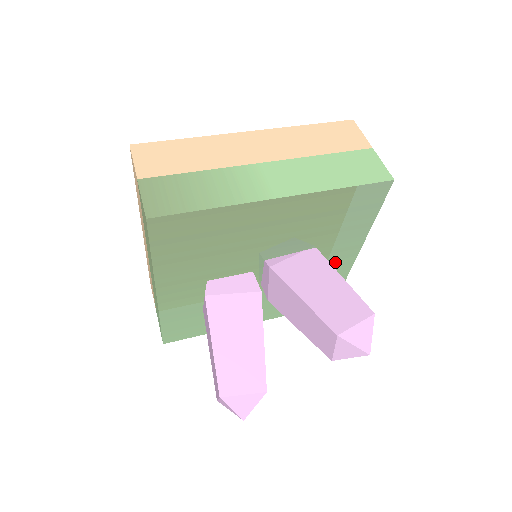
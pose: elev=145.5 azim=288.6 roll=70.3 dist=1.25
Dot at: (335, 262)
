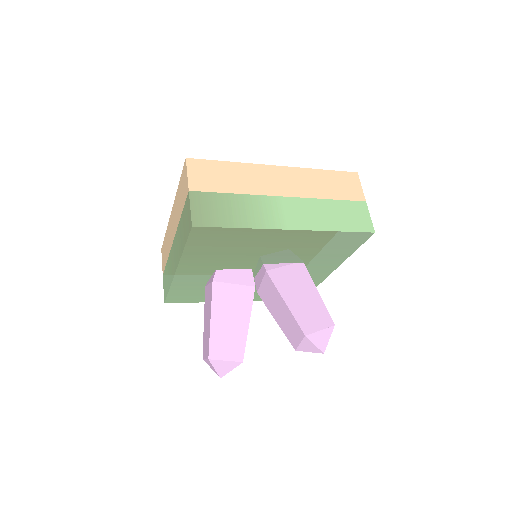
Dot at: (314, 274)
